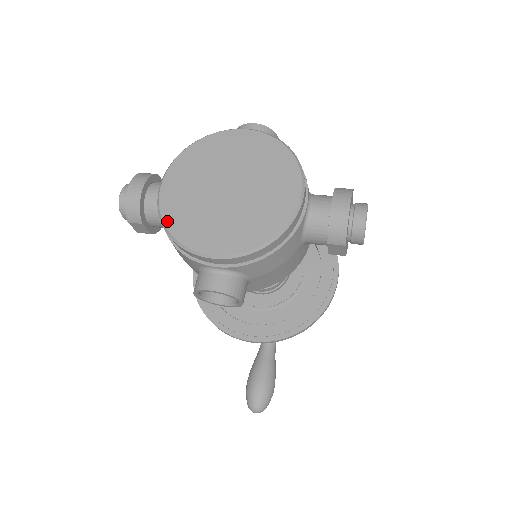
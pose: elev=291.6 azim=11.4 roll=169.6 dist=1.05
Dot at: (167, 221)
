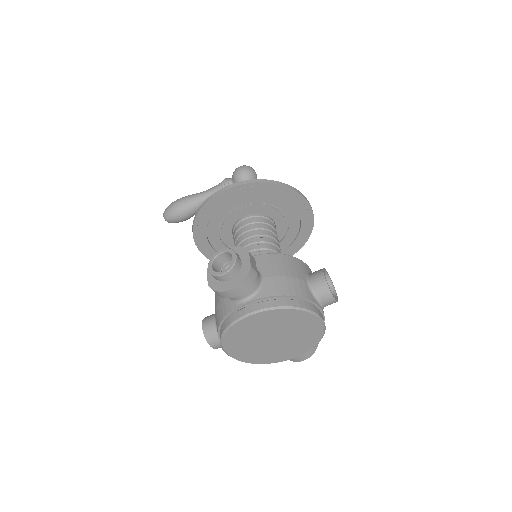
Dot at: (228, 333)
